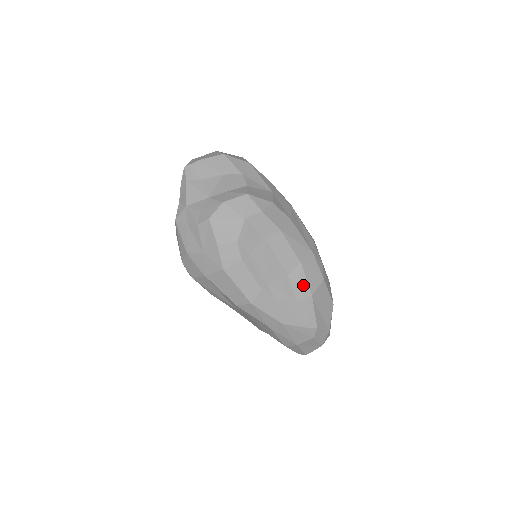
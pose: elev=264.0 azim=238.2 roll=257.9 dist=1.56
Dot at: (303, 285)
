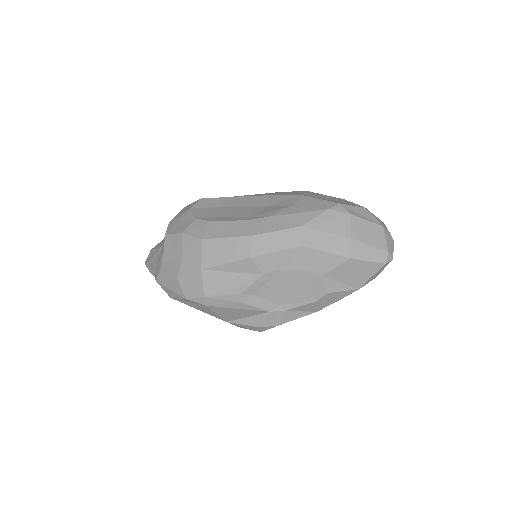
Dot at: (287, 199)
